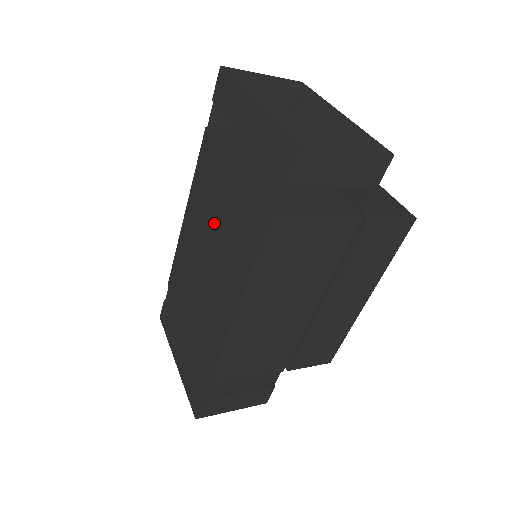
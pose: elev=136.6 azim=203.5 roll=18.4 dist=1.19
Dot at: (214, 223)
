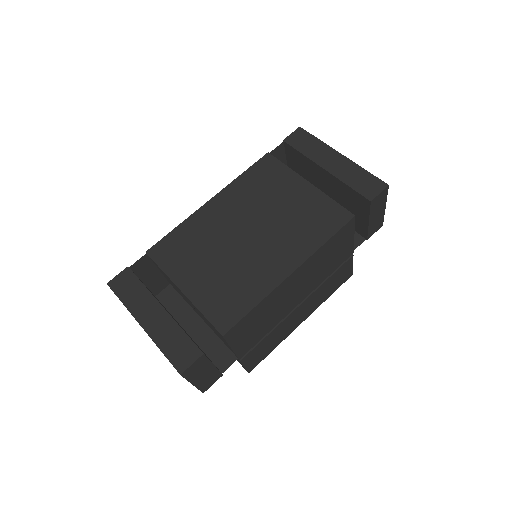
Dot at: (269, 211)
